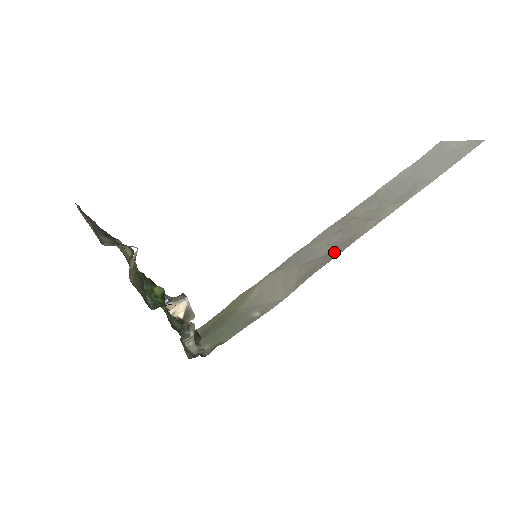
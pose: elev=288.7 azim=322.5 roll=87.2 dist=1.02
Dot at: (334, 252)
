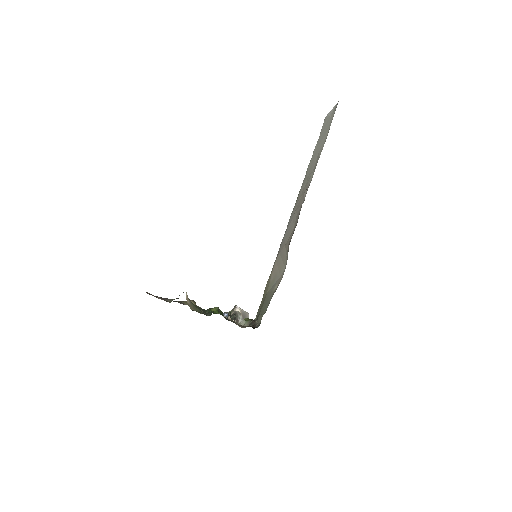
Dot at: (296, 223)
